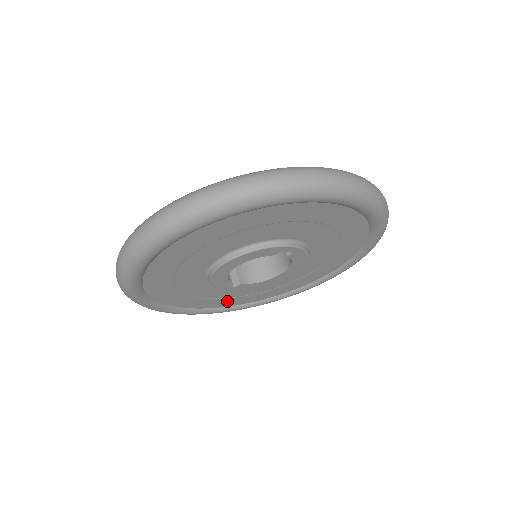
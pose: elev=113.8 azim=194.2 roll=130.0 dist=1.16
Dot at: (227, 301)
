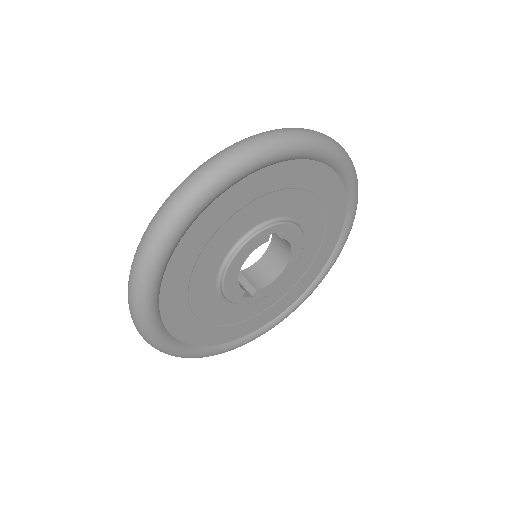
Dot at: (259, 319)
